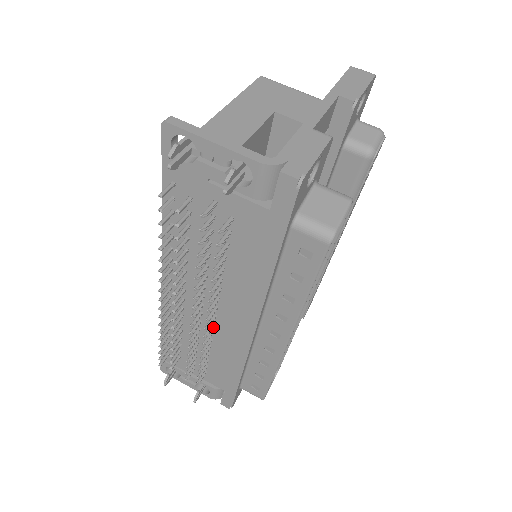
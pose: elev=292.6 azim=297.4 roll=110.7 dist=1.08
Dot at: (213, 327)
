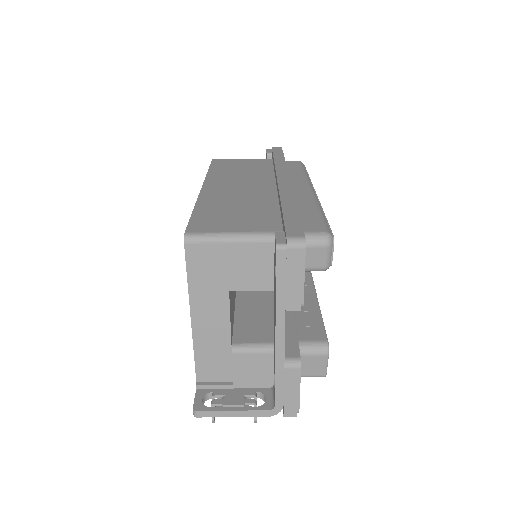
Dot at: occluded
